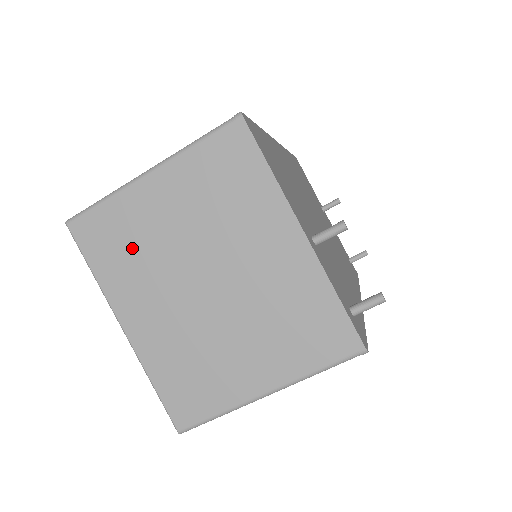
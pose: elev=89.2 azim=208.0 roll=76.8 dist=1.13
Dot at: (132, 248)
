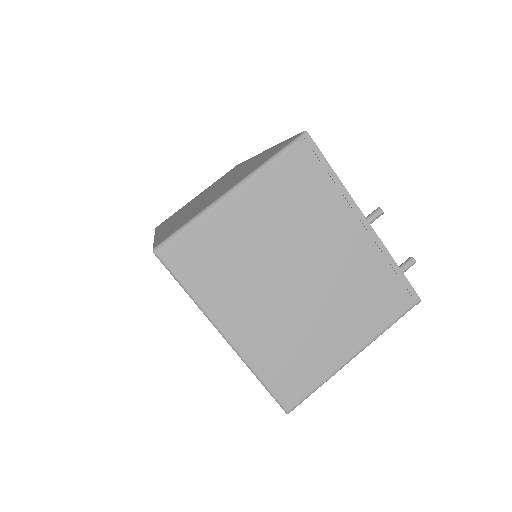
Dot at: (226, 262)
